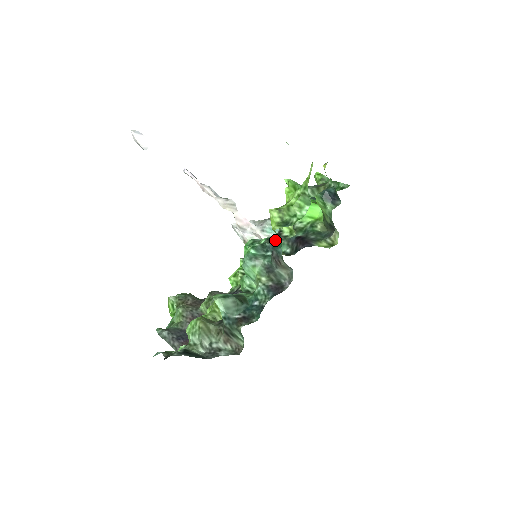
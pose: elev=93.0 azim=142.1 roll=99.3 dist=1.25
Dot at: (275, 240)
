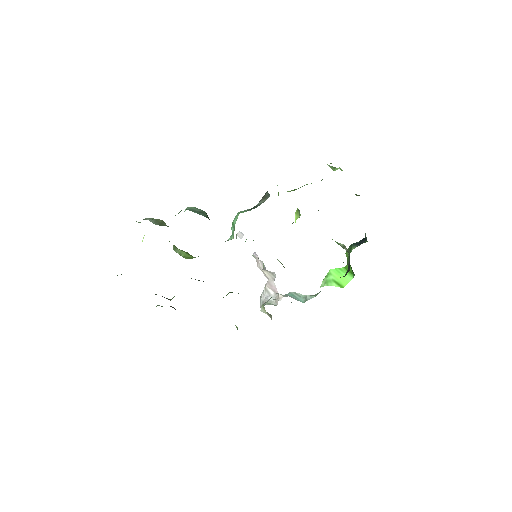
Dot at: occluded
